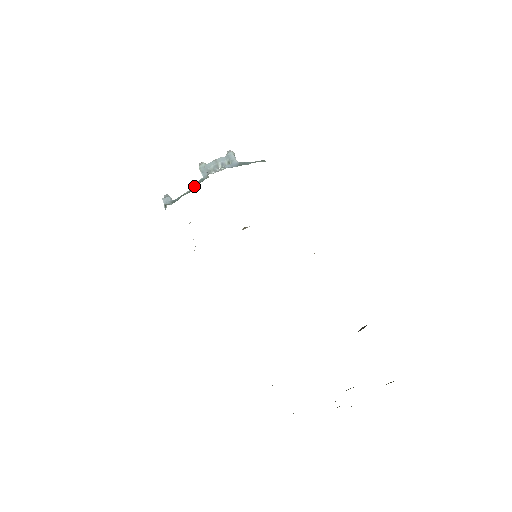
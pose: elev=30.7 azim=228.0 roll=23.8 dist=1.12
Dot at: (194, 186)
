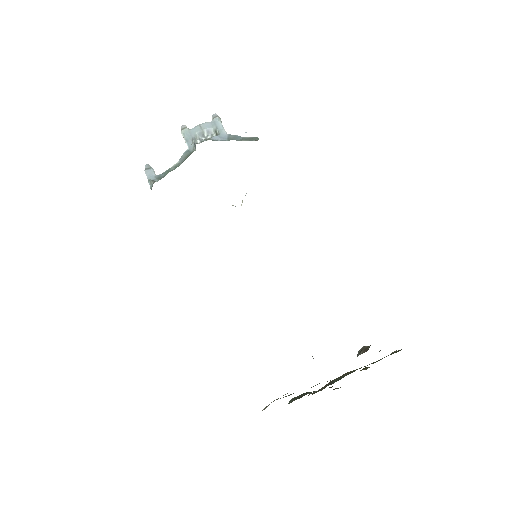
Dot at: (180, 159)
